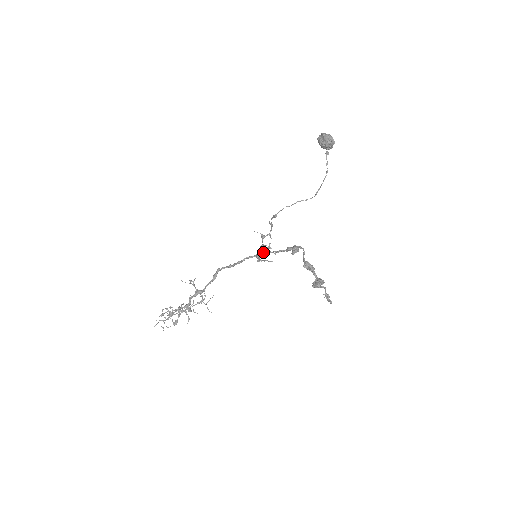
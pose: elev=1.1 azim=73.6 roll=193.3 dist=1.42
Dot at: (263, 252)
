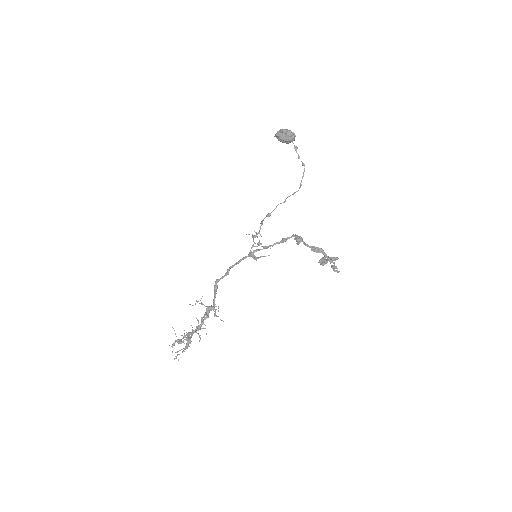
Dot at: (258, 250)
